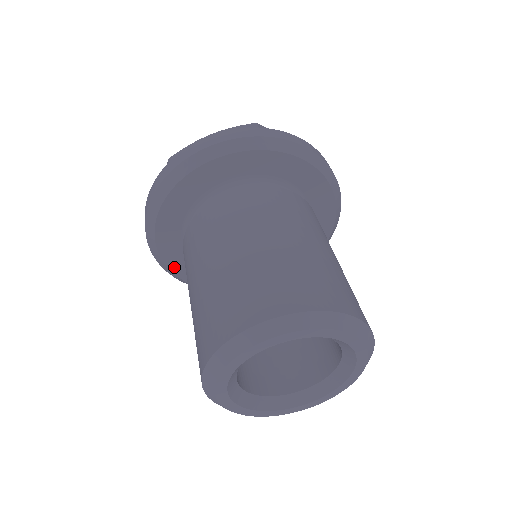
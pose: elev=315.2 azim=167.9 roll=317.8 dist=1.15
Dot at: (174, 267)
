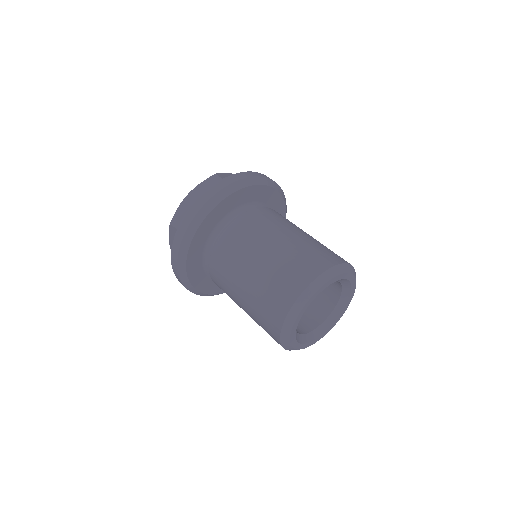
Dot at: (203, 289)
